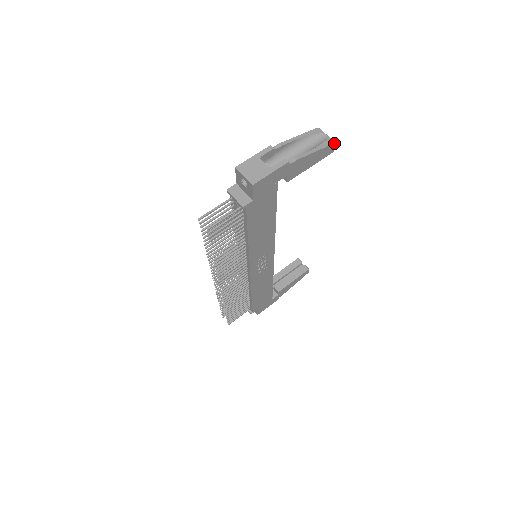
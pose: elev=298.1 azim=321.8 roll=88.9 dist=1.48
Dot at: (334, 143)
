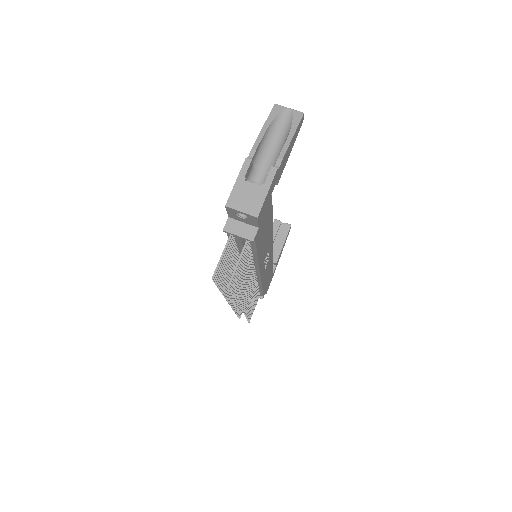
Dot at: (303, 114)
